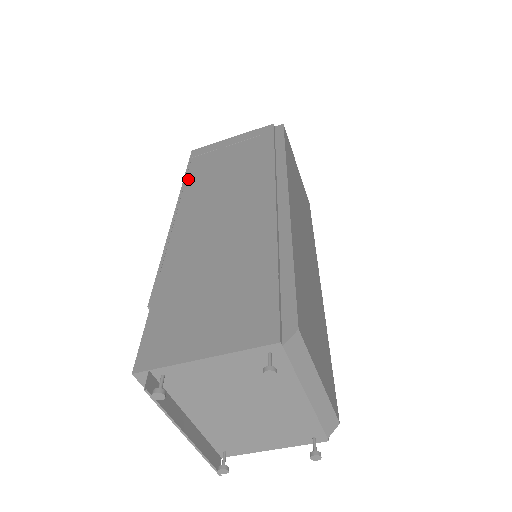
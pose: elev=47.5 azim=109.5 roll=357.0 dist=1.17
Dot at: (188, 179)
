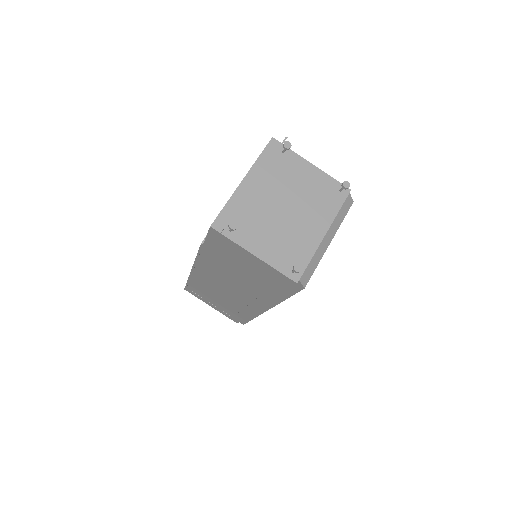
Dot at: occluded
